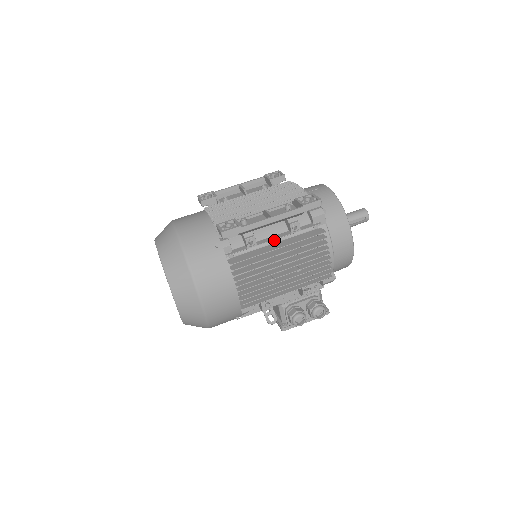
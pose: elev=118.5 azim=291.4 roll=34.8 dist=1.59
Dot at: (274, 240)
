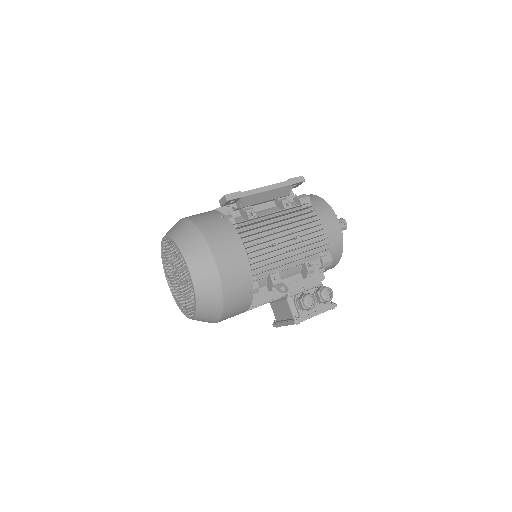
Dot at: occluded
